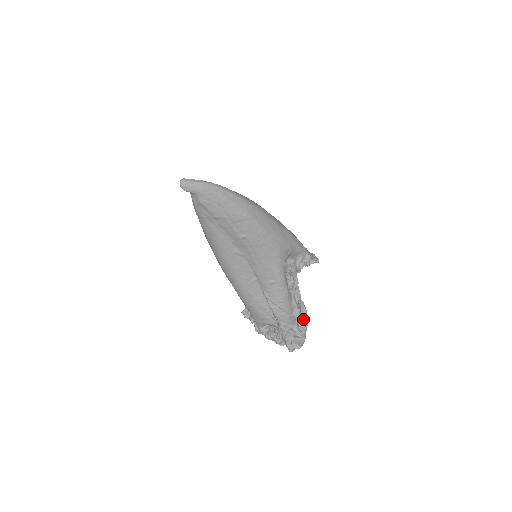
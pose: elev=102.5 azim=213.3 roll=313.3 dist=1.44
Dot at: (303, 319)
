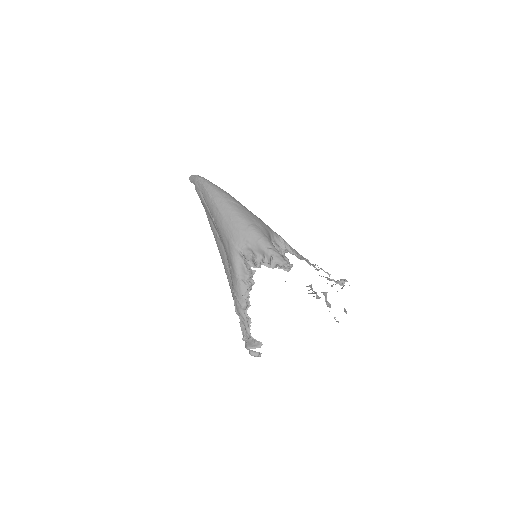
Dot at: (246, 313)
